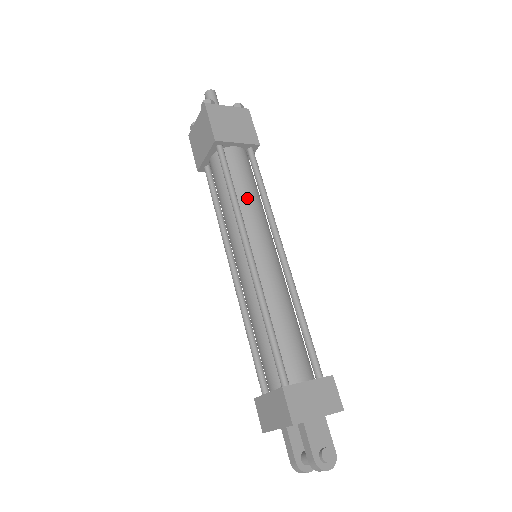
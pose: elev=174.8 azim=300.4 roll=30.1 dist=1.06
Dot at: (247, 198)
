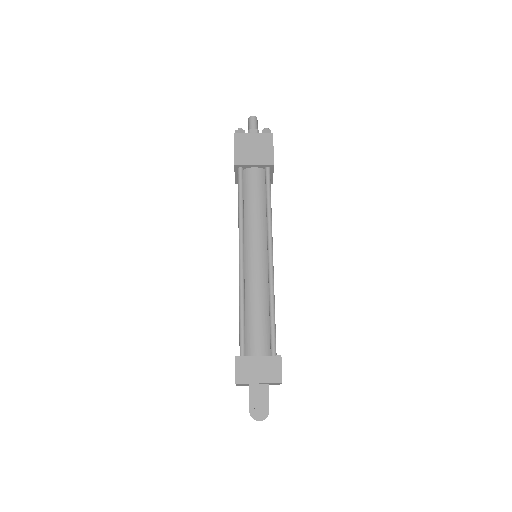
Dot at: (252, 211)
